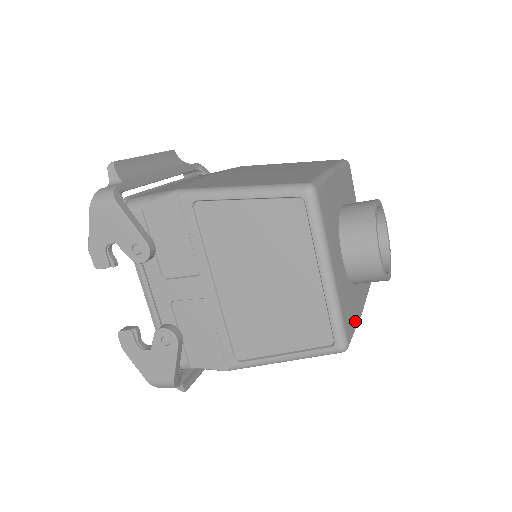
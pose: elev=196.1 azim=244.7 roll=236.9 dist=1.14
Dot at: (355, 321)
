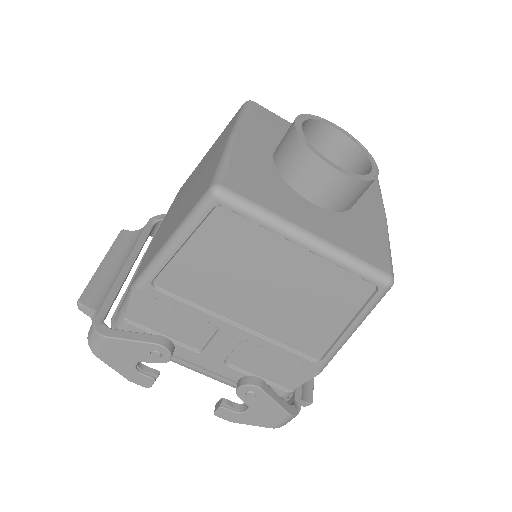
Dot at: (382, 240)
